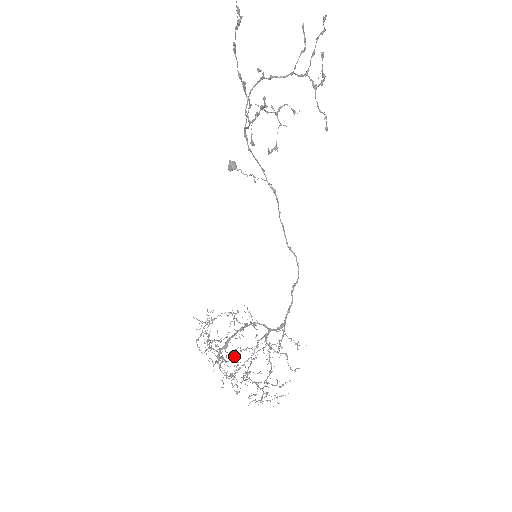
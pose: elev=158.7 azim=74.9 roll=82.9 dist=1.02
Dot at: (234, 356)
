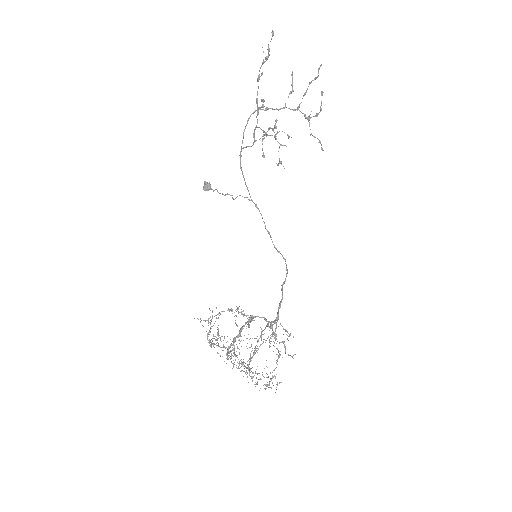
Dot at: occluded
